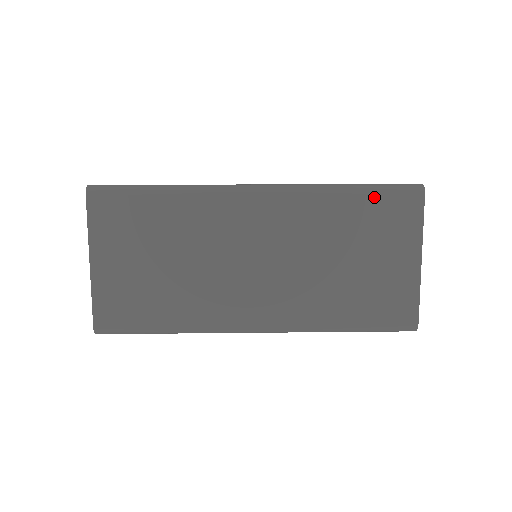
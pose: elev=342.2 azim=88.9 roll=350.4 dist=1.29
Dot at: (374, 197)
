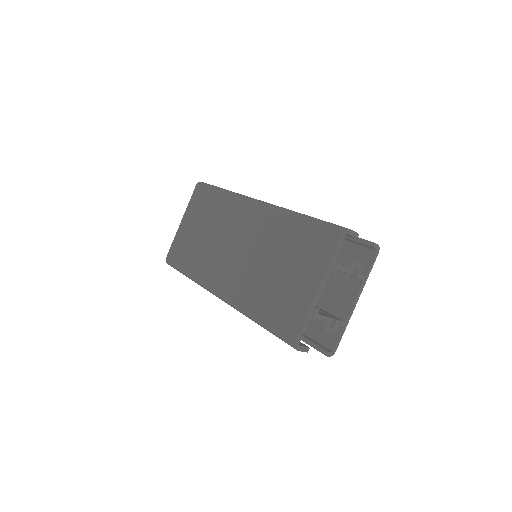
Dot at: (310, 226)
